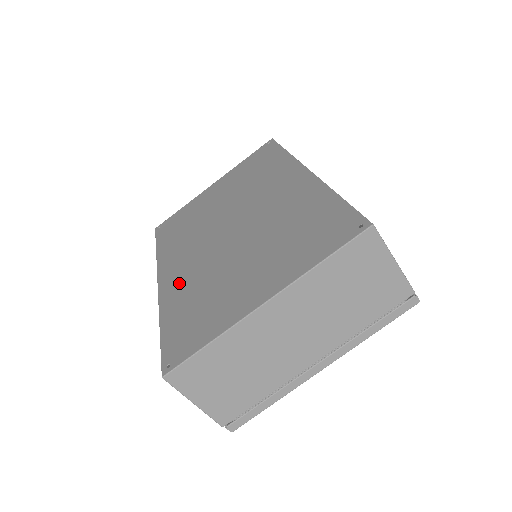
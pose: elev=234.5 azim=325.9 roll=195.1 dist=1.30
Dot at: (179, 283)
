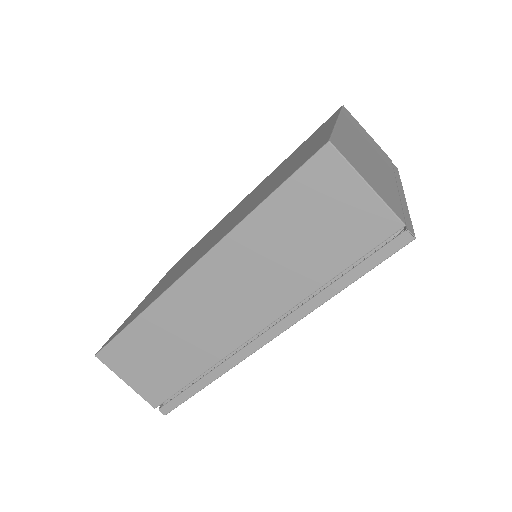
Dot at: (226, 230)
